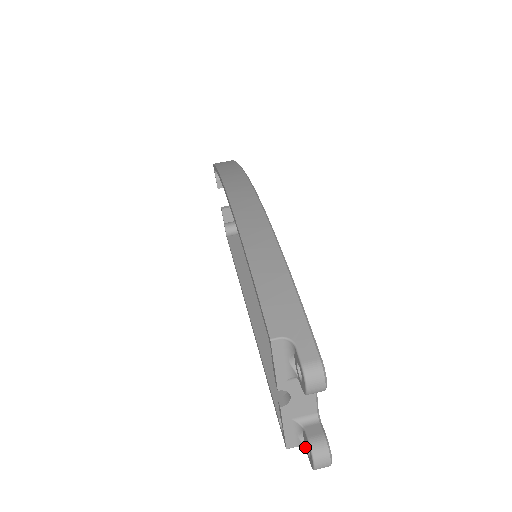
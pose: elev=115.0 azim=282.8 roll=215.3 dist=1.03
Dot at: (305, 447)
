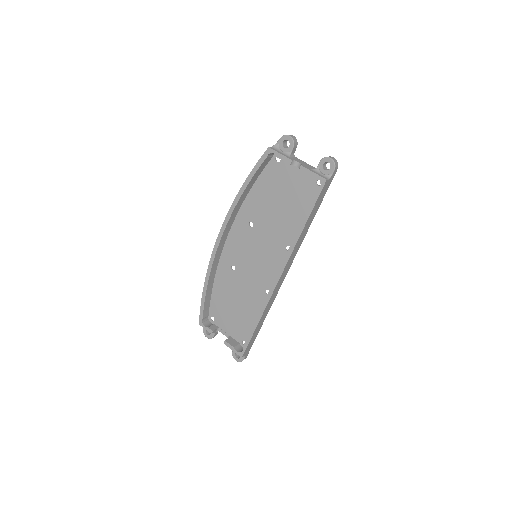
Dot at: (329, 174)
